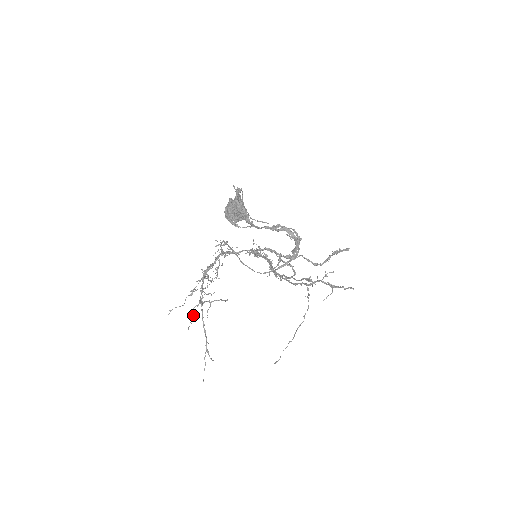
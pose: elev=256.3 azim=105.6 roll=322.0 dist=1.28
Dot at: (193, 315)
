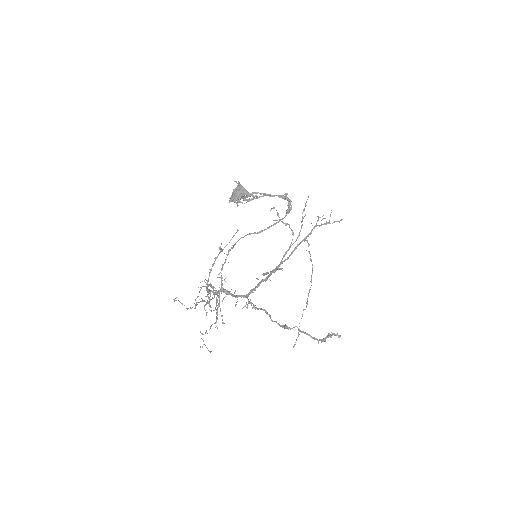
Dot at: (200, 290)
